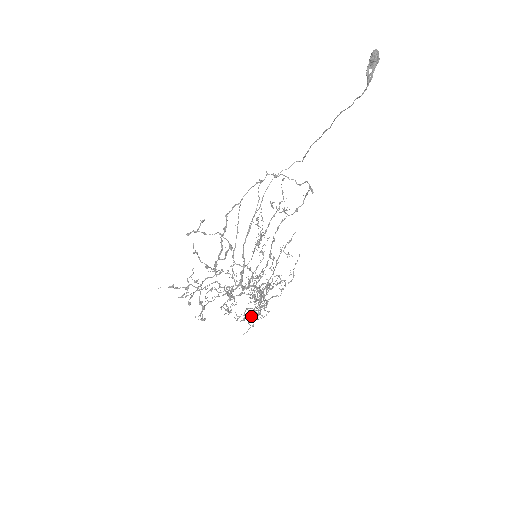
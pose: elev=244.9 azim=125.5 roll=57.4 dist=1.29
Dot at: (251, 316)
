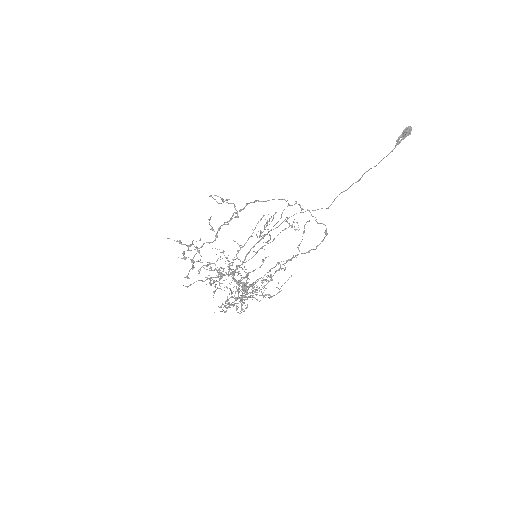
Dot at: (227, 300)
